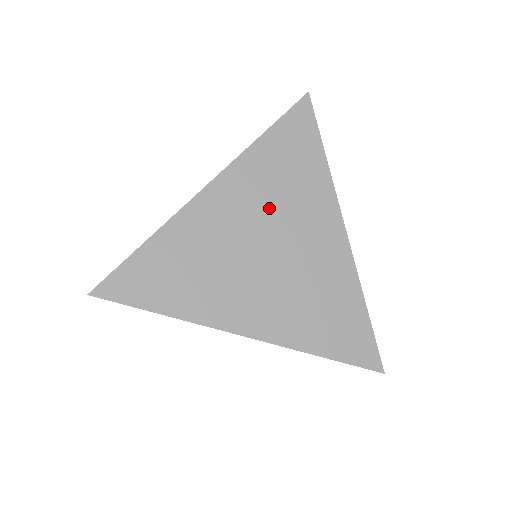
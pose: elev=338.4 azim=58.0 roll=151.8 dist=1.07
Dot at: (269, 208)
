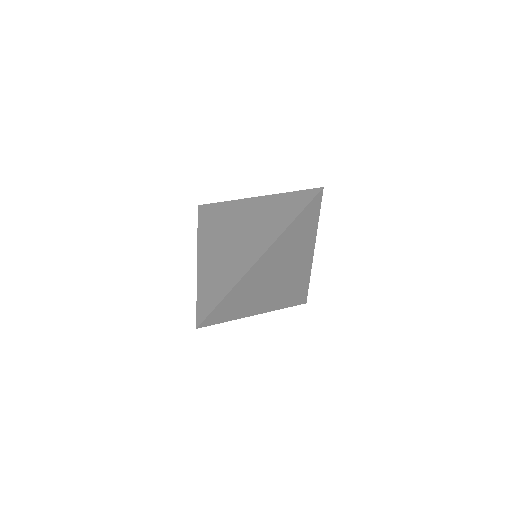
Dot at: (286, 256)
